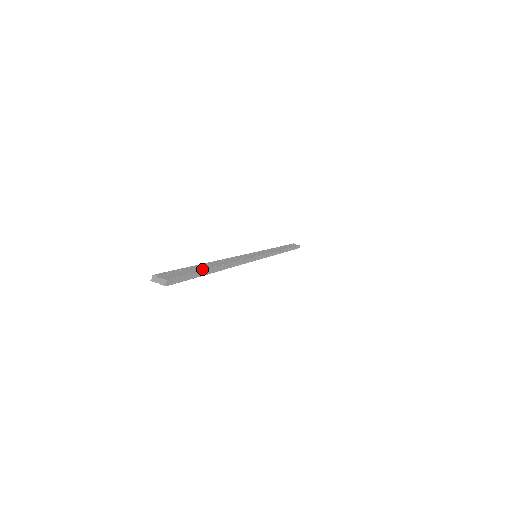
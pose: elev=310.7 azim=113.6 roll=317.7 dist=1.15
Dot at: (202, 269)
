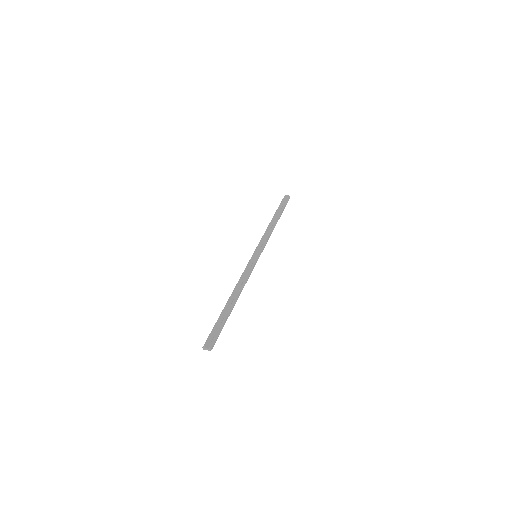
Dot at: (225, 317)
